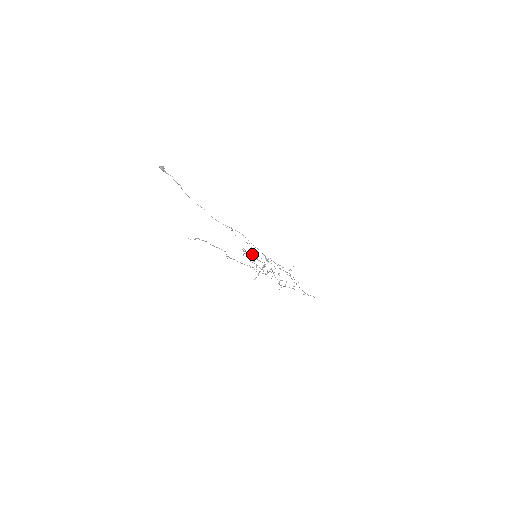
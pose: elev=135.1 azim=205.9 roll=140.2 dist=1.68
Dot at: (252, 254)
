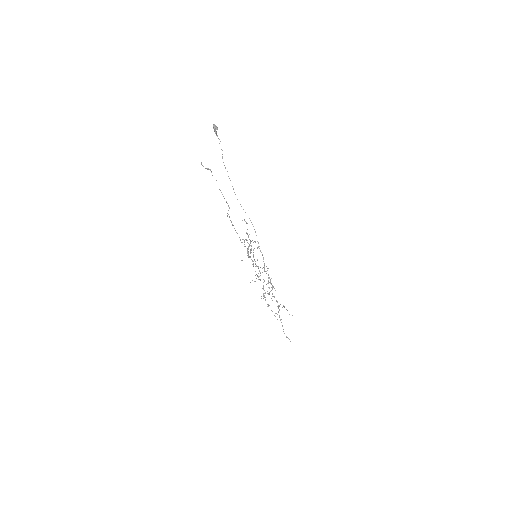
Dot at: (253, 255)
